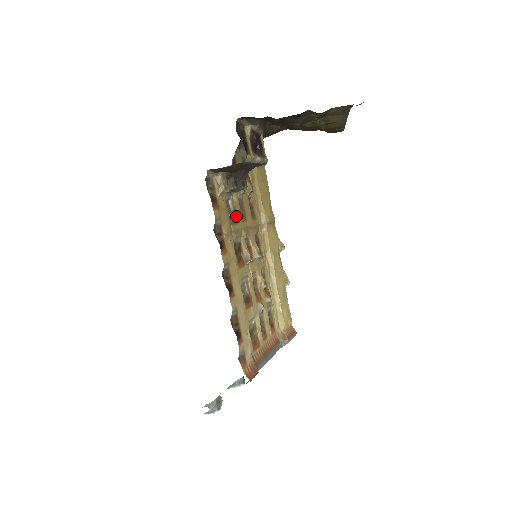
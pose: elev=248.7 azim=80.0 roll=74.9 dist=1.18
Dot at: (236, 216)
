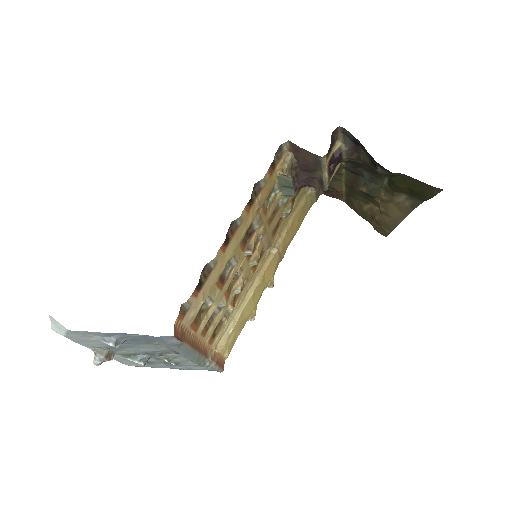
Dot at: (268, 209)
